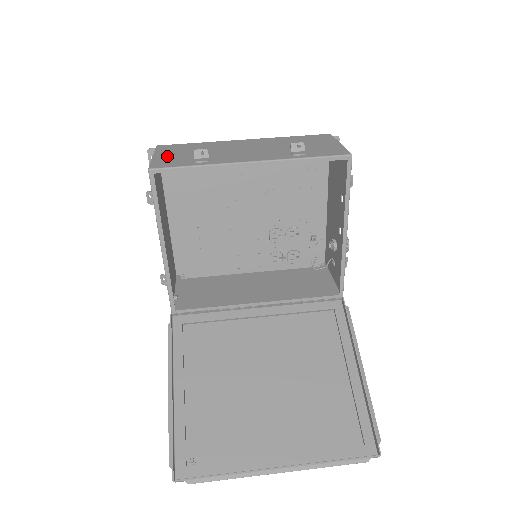
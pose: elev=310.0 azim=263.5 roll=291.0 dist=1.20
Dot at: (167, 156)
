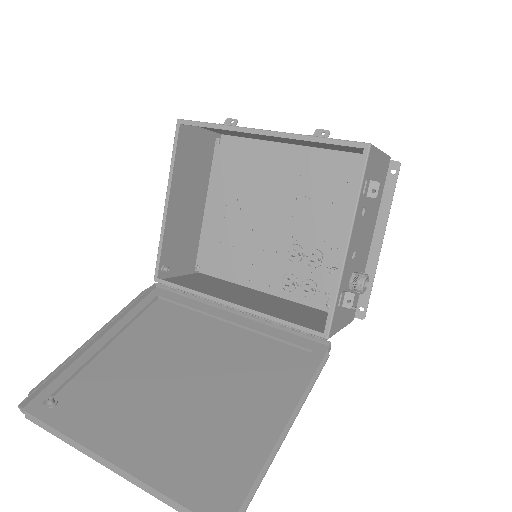
Dot at: occluded
